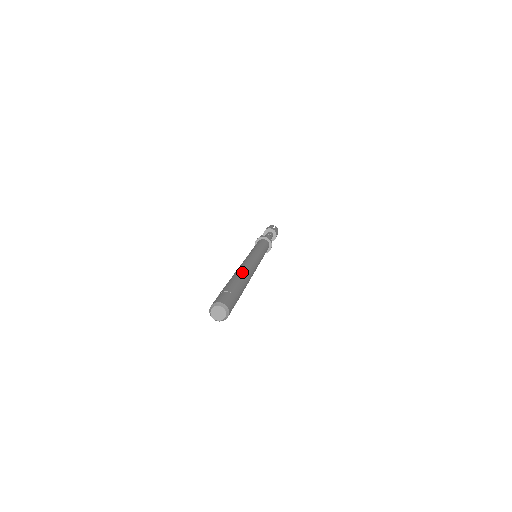
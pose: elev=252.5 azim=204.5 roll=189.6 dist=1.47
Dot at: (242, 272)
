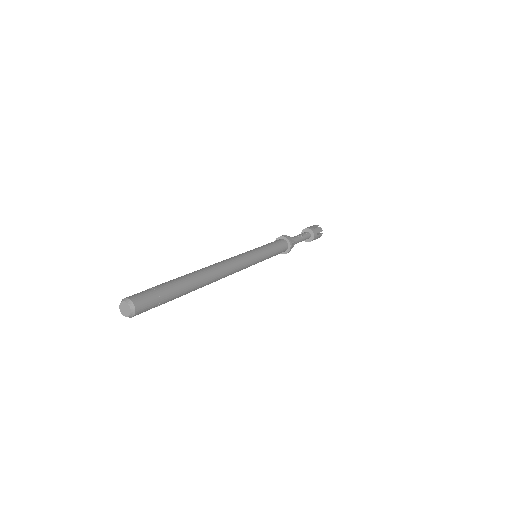
Dot at: (201, 271)
